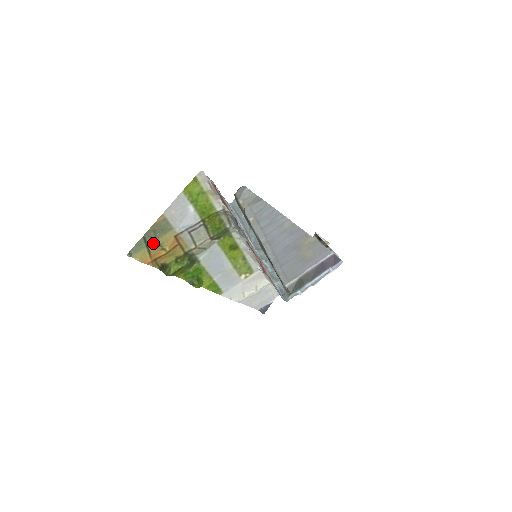
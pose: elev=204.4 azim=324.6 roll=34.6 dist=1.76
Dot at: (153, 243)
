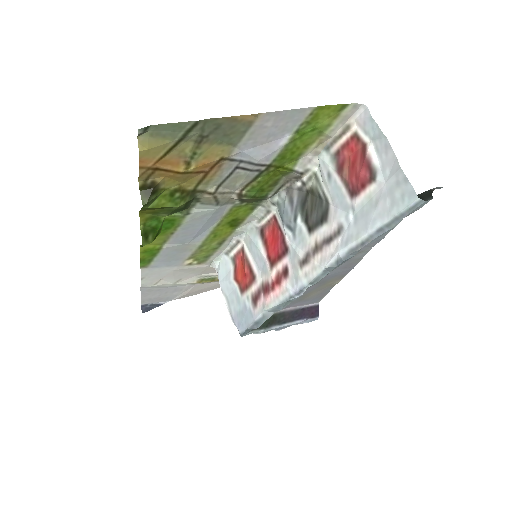
Dot at: (191, 143)
